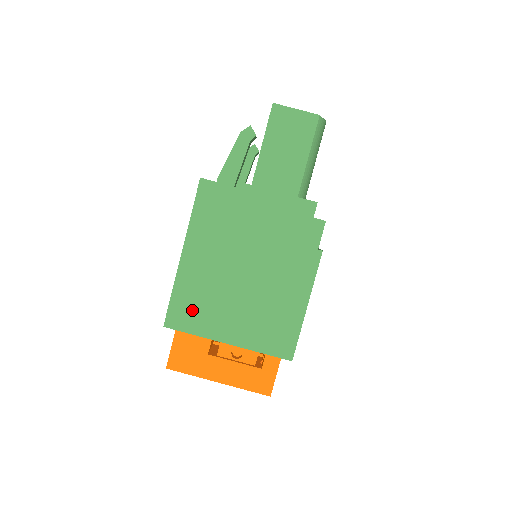
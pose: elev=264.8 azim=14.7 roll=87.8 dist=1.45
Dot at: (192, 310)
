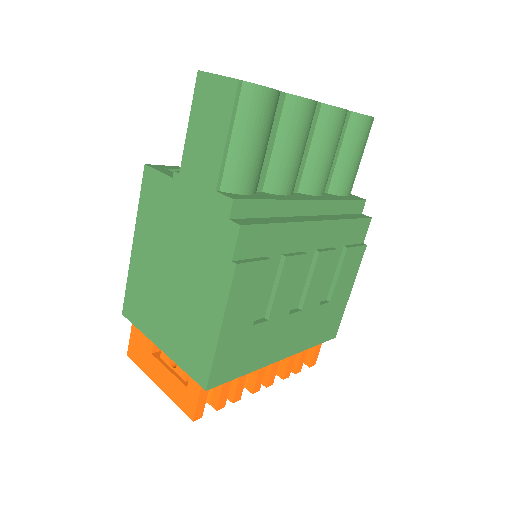
Dot at: (138, 304)
